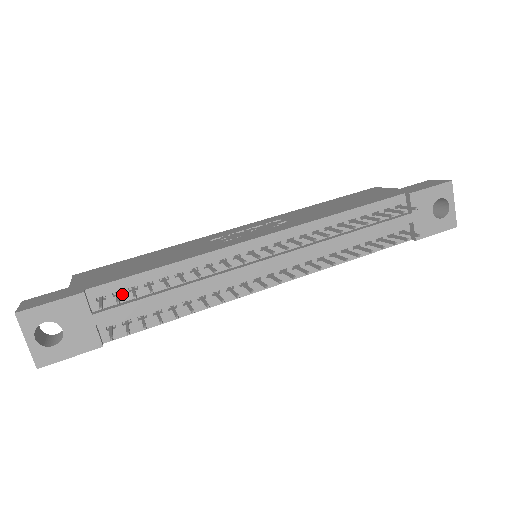
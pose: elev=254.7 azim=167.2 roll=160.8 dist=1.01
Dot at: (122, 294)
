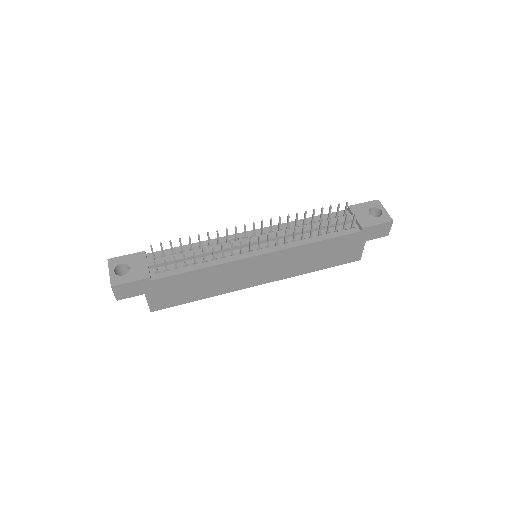
Dot at: (166, 256)
